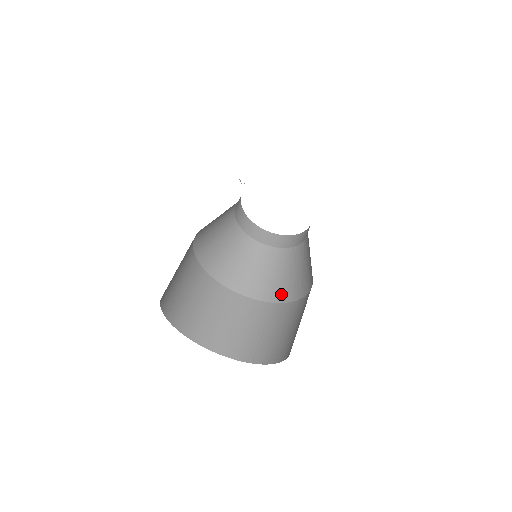
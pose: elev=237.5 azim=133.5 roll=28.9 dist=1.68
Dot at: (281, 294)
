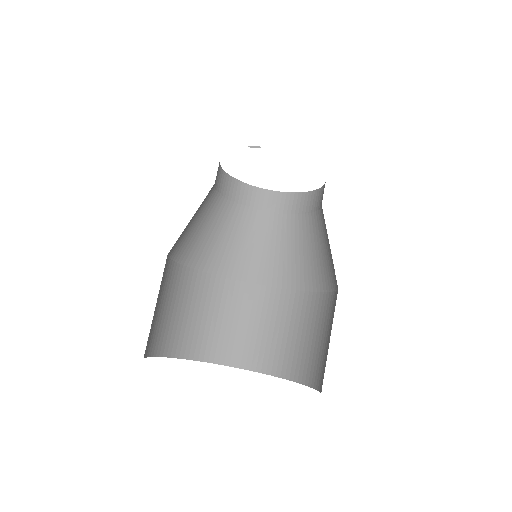
Dot at: (253, 272)
